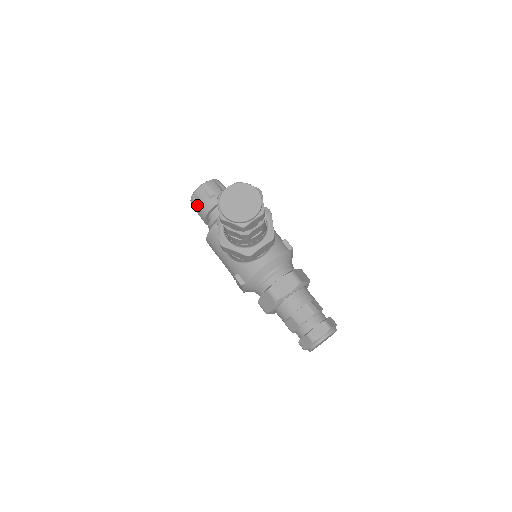
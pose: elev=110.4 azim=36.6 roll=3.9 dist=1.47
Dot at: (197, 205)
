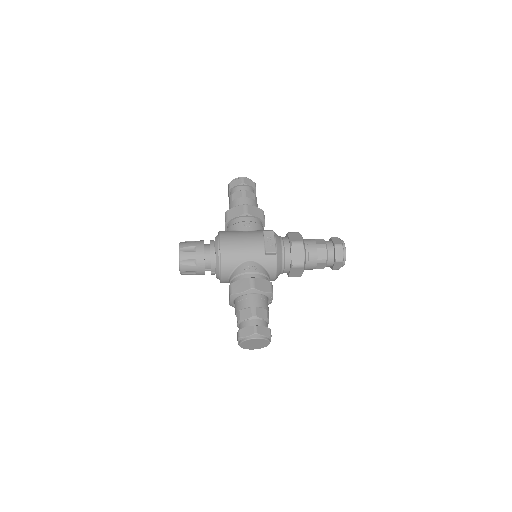
Dot at: (190, 242)
